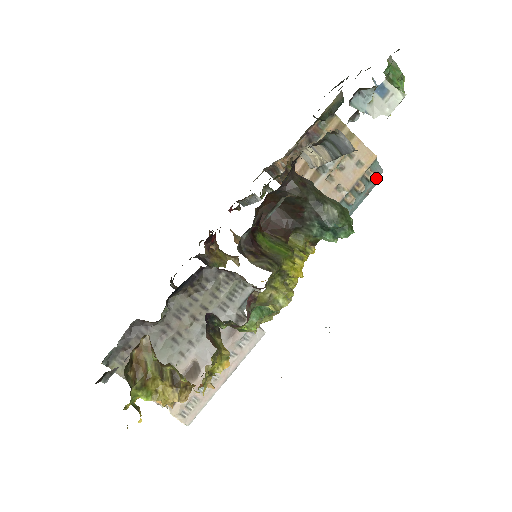
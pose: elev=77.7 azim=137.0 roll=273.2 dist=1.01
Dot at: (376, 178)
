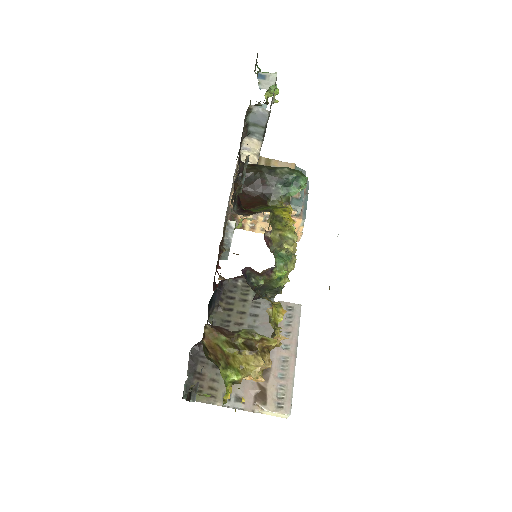
Dot at: occluded
